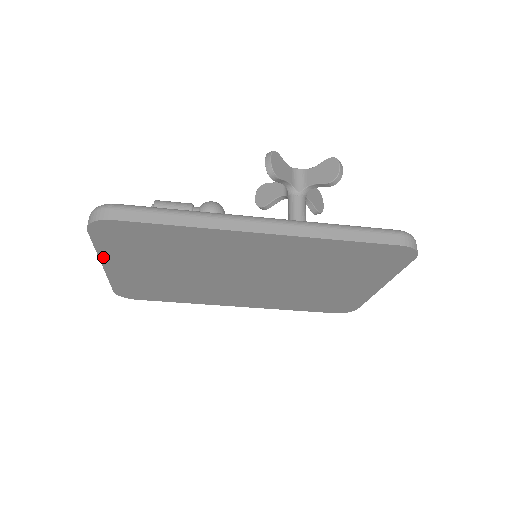
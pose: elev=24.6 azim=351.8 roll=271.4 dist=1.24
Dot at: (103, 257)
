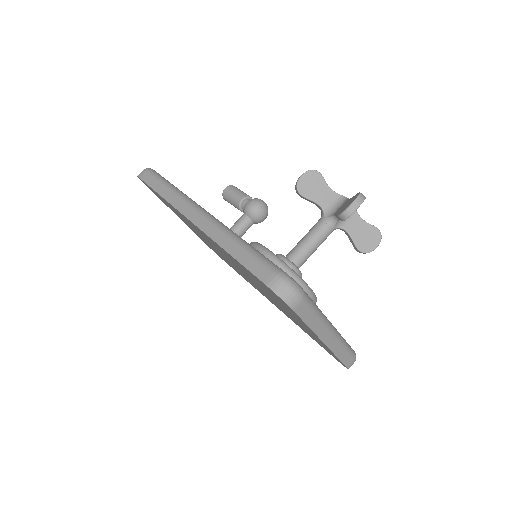
Dot at: occluded
